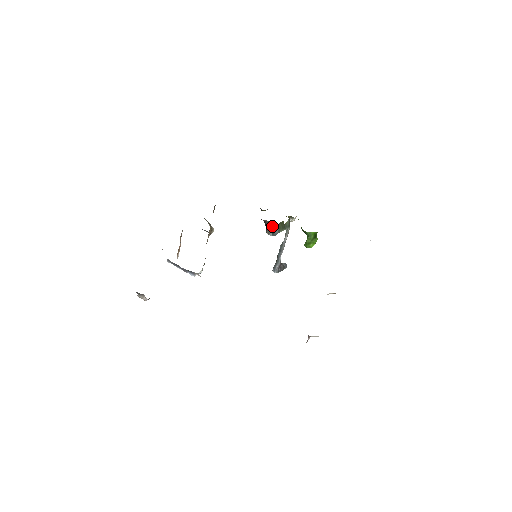
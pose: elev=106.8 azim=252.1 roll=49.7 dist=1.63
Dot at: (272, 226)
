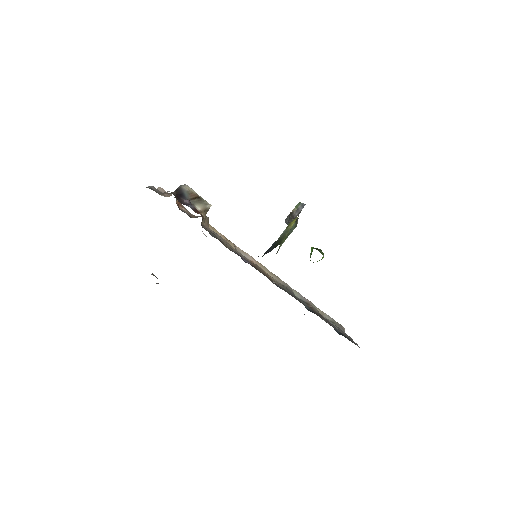
Dot at: occluded
